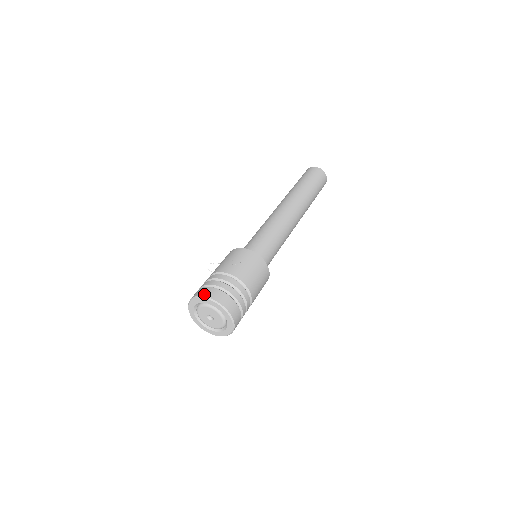
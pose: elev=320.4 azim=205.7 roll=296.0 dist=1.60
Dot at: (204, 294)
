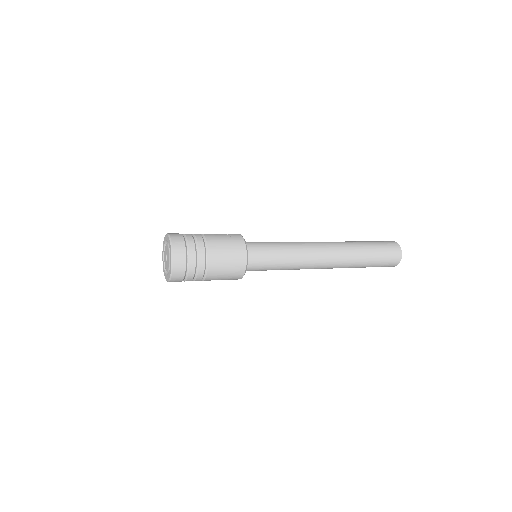
Dot at: (172, 234)
